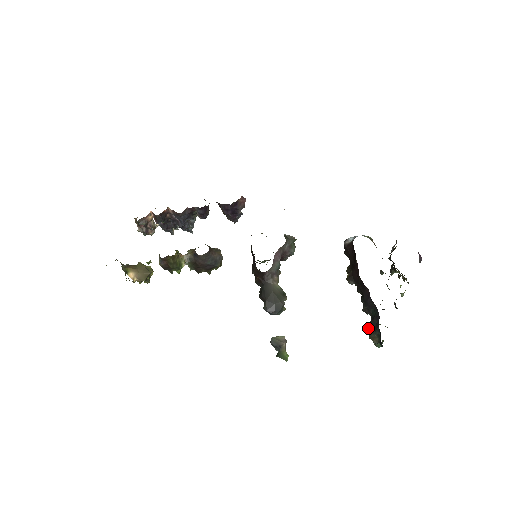
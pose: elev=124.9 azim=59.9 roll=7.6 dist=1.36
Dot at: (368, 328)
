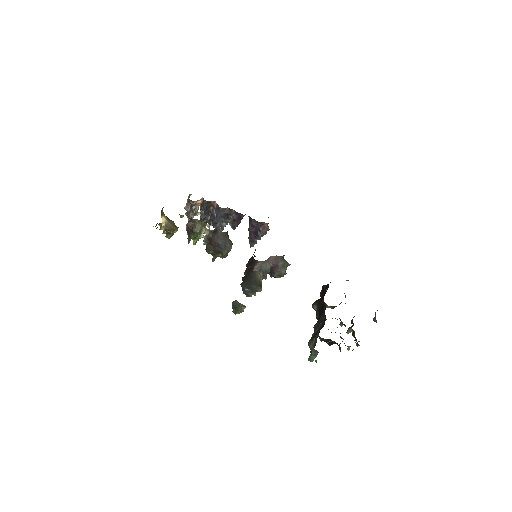
Dot at: (311, 338)
